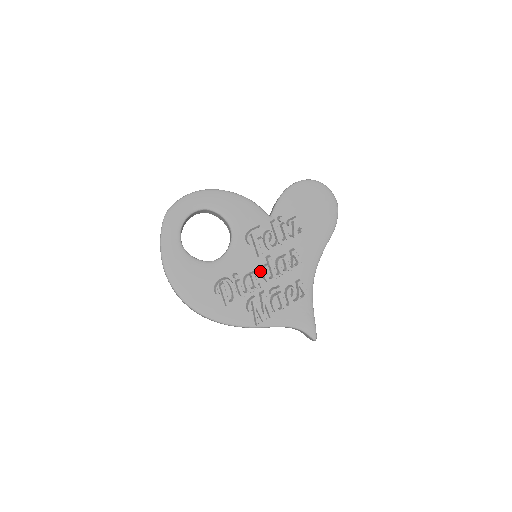
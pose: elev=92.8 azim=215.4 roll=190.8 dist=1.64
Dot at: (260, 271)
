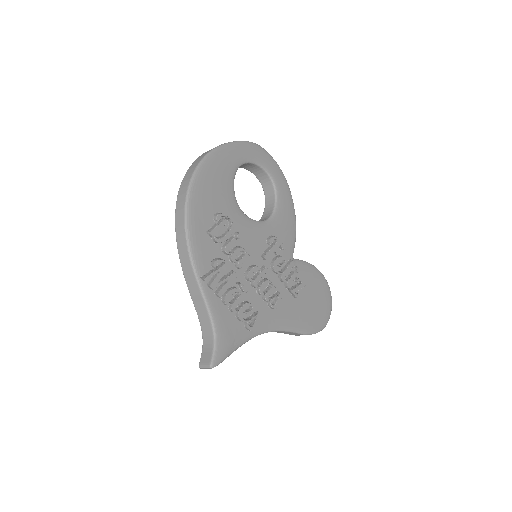
Dot at: (250, 264)
